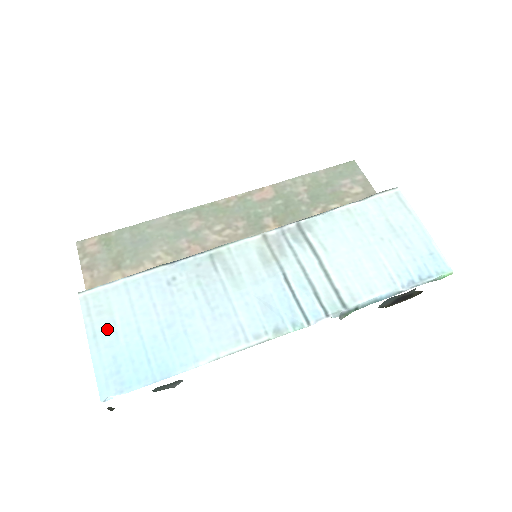
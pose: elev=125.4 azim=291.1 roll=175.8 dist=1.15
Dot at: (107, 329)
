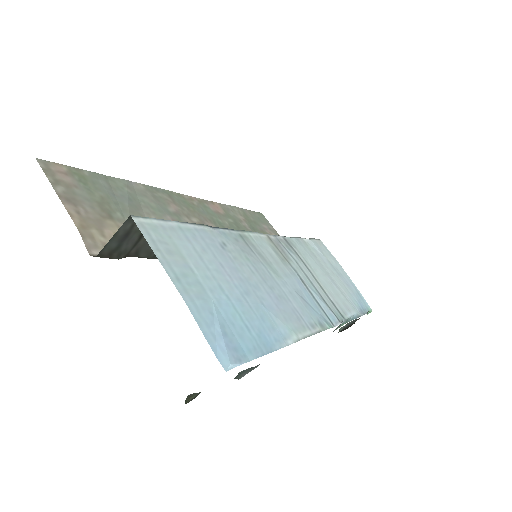
Dot at: (188, 275)
